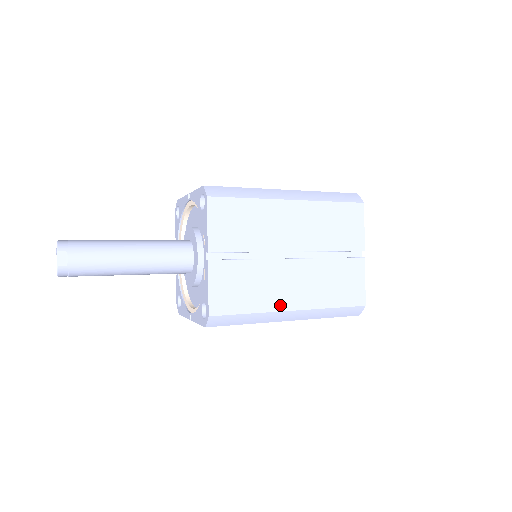
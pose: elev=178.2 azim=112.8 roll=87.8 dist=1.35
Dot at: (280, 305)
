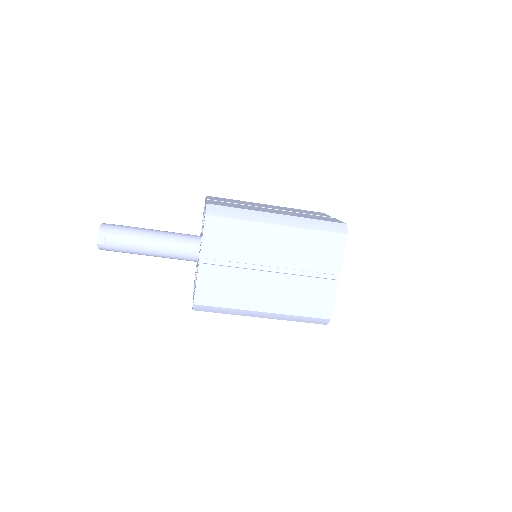
Dot at: (253, 306)
